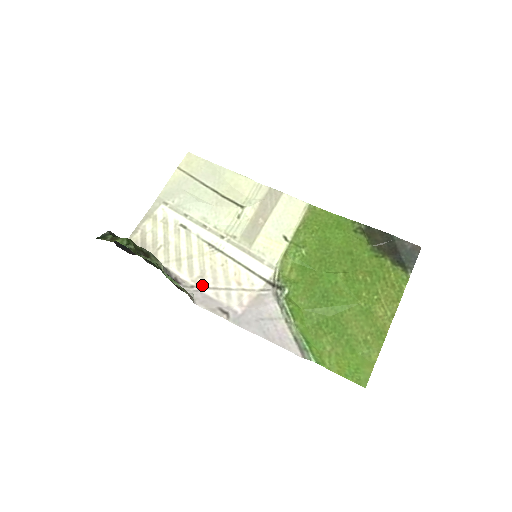
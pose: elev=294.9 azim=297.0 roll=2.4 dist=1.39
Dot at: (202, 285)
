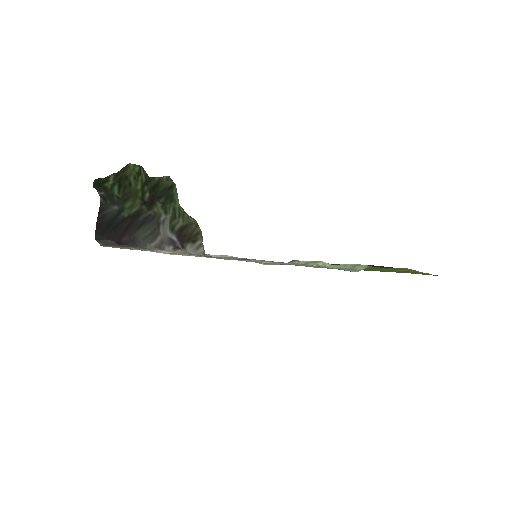
Dot at: occluded
